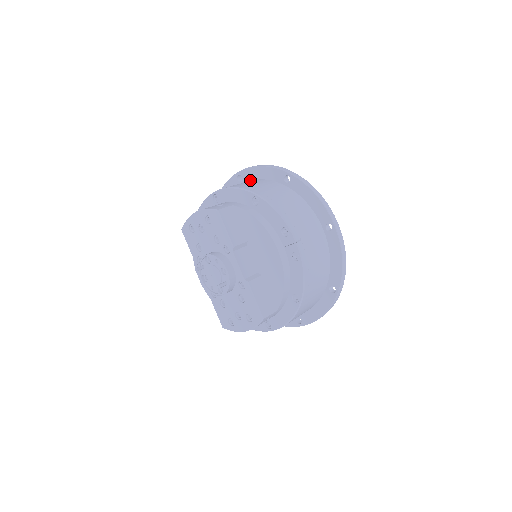
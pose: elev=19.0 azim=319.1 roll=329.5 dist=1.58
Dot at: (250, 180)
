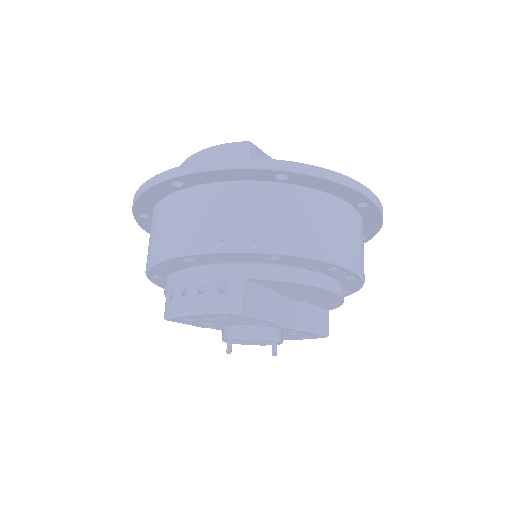
Dot at: (201, 184)
